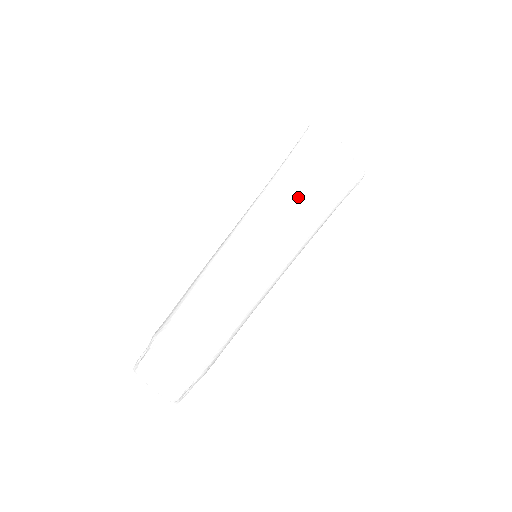
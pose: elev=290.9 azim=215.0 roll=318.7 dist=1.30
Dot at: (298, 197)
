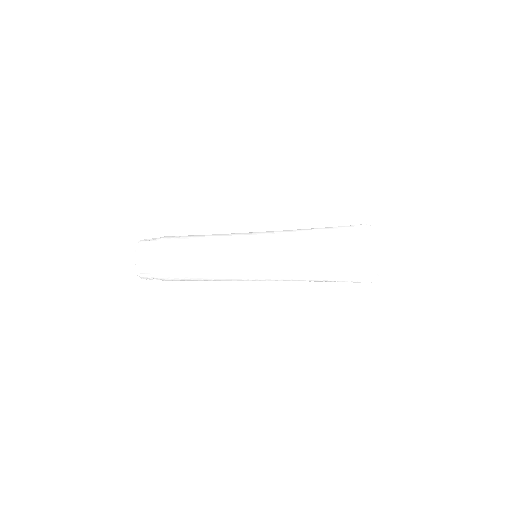
Dot at: (308, 241)
